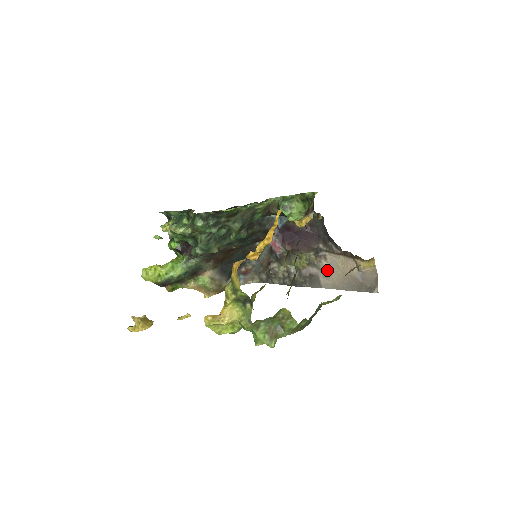
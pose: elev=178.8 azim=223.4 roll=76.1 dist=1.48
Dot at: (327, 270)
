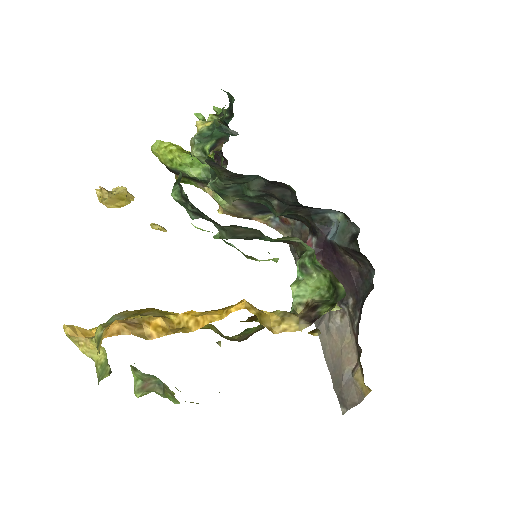
Dot at: (334, 326)
